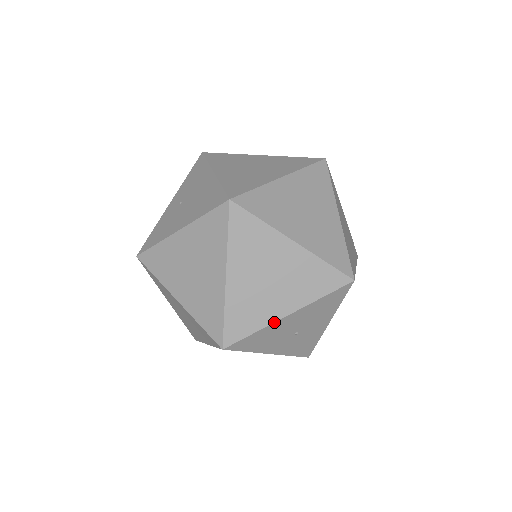
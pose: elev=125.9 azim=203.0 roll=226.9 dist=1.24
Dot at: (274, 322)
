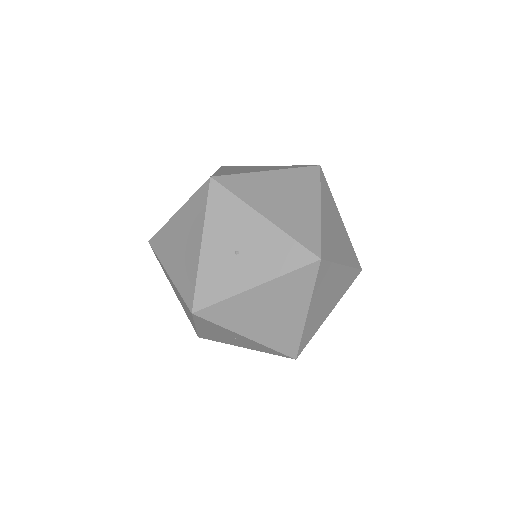
Dot at: (253, 208)
